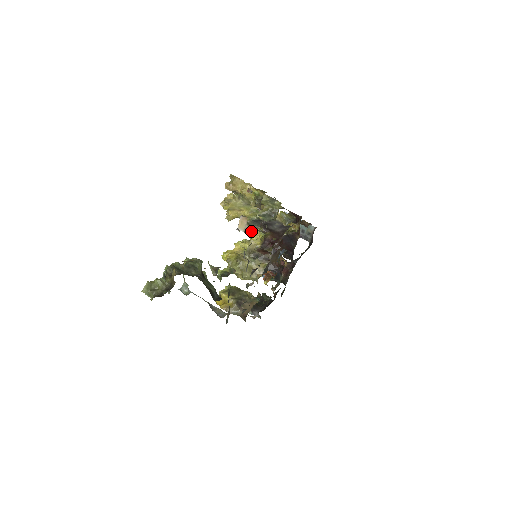
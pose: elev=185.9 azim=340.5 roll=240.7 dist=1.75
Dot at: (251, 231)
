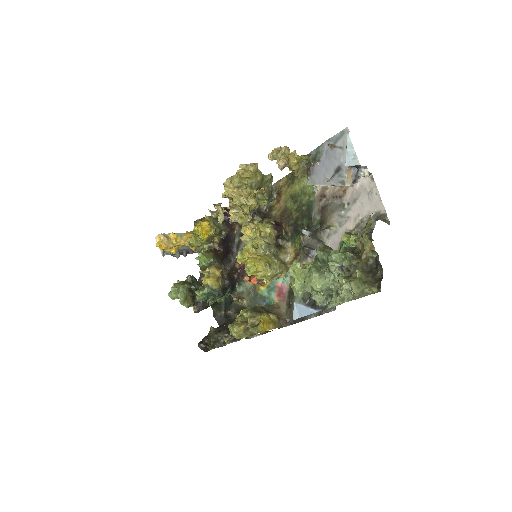
Dot at: (255, 226)
